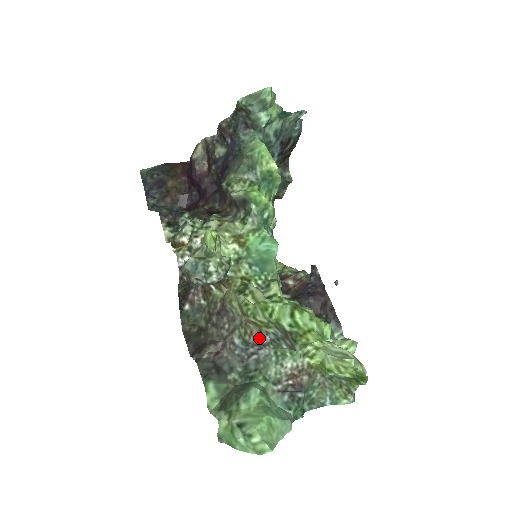
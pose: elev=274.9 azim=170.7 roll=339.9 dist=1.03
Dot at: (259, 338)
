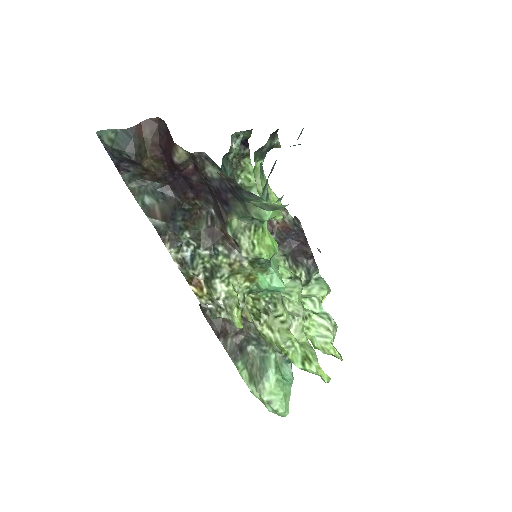
Dot at: occluded
